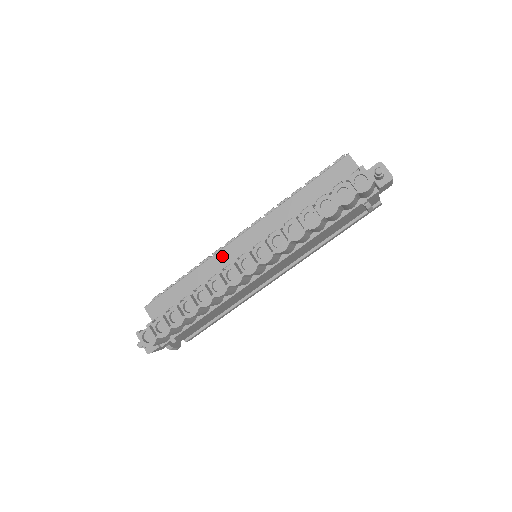
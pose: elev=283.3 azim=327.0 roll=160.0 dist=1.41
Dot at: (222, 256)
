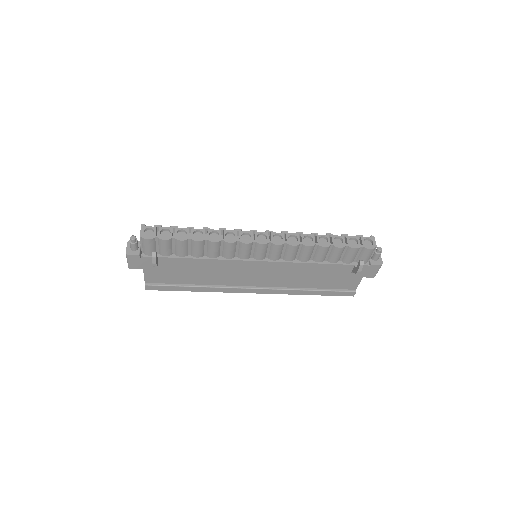
Dot at: occluded
